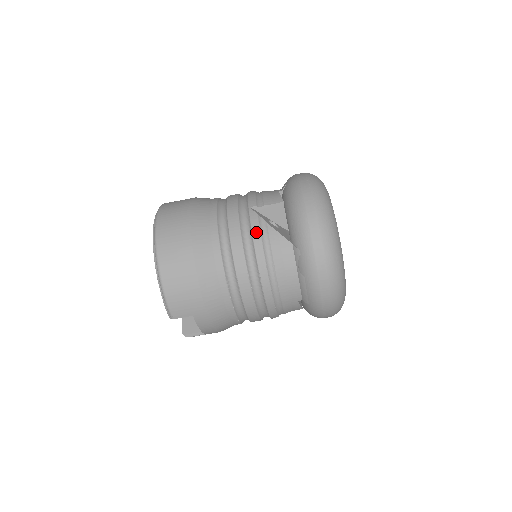
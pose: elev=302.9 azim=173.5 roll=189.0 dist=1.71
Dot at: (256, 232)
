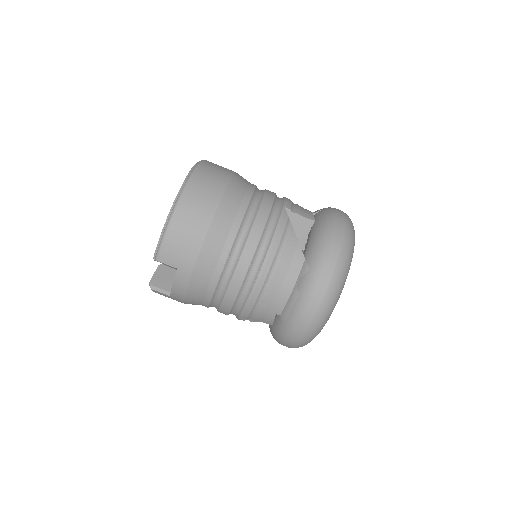
Dot at: (280, 229)
